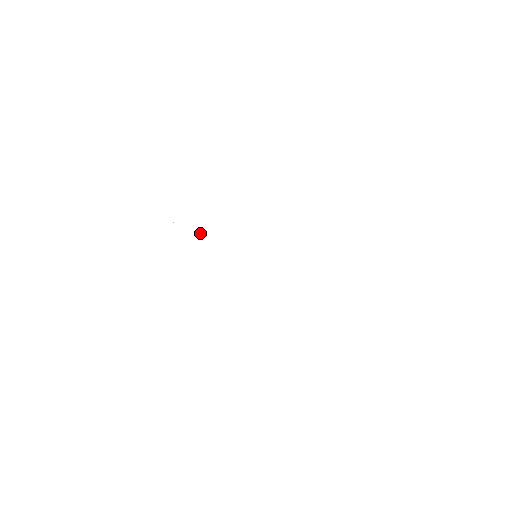
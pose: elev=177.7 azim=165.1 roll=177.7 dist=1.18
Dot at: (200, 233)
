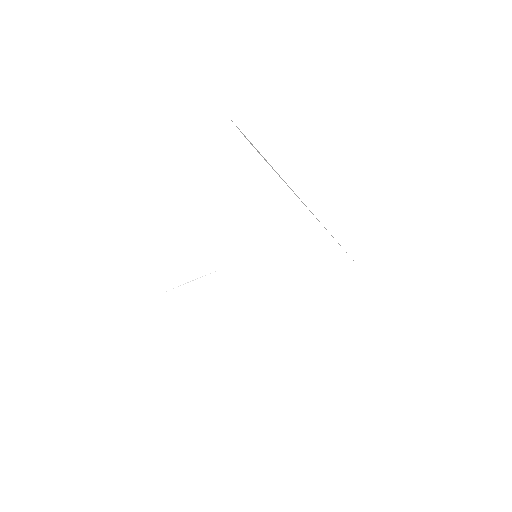
Dot at: (195, 279)
